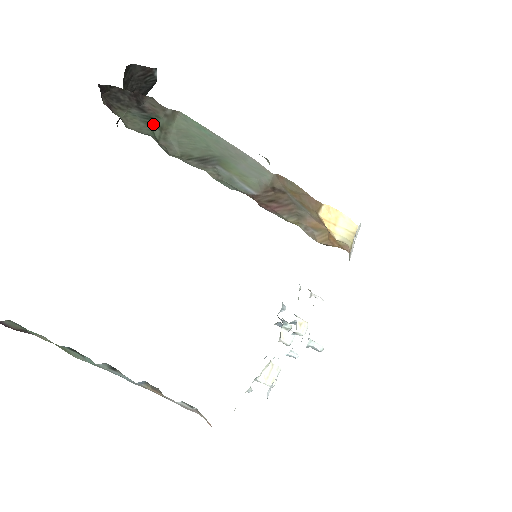
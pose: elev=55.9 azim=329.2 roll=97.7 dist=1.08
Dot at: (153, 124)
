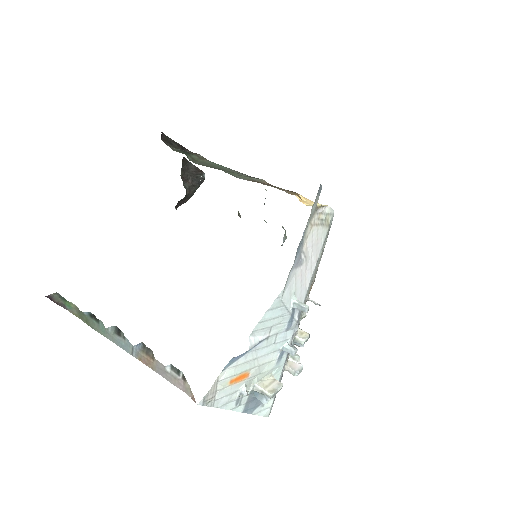
Dot at: (188, 155)
